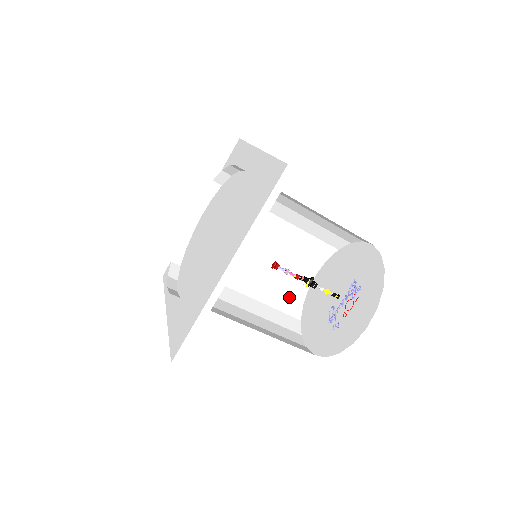
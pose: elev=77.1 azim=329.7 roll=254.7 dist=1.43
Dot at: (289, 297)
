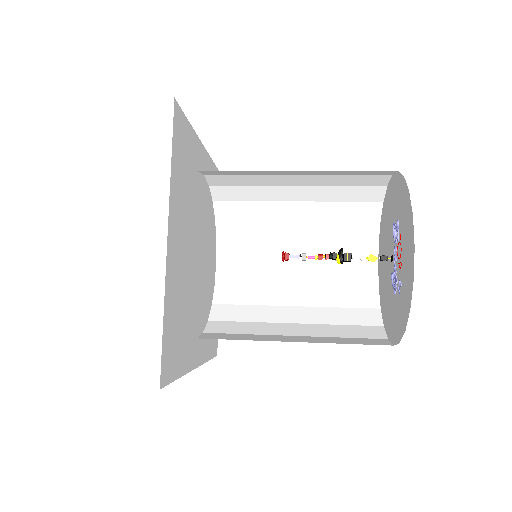
Dot at: (356, 307)
